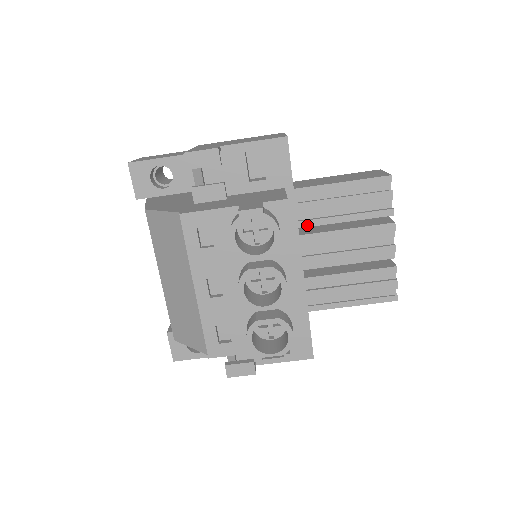
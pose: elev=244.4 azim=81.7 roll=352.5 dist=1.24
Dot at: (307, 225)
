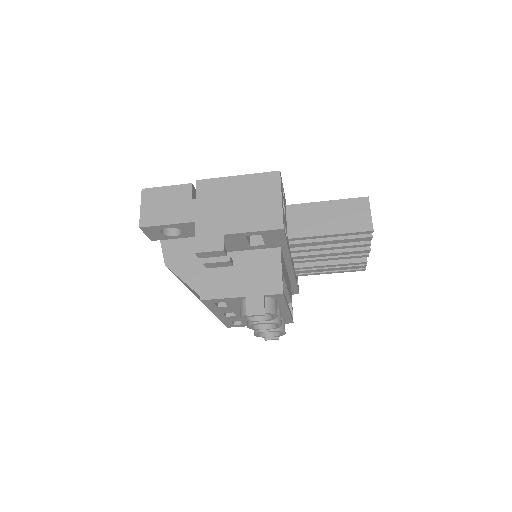
Dot at: (298, 252)
